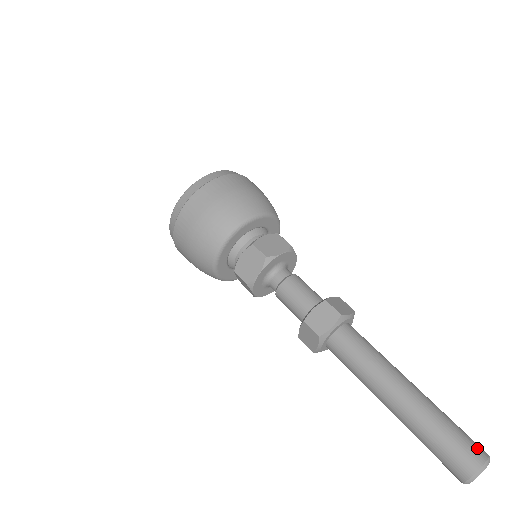
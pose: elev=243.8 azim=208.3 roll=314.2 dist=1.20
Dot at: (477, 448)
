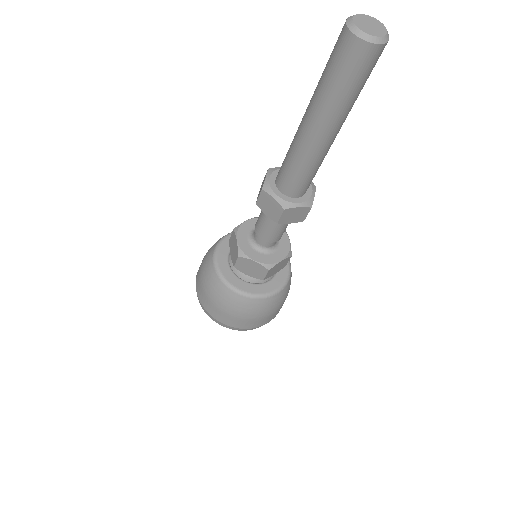
Dot at: occluded
